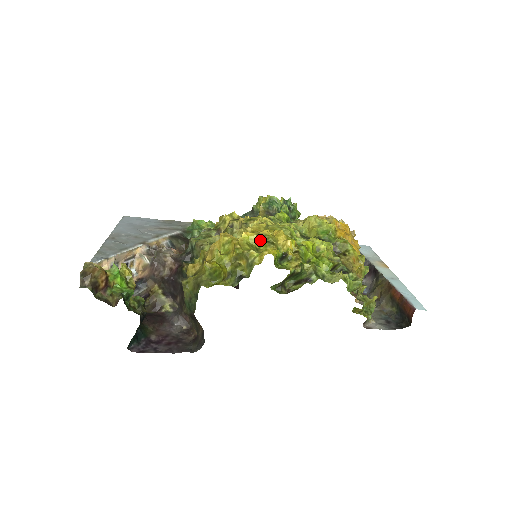
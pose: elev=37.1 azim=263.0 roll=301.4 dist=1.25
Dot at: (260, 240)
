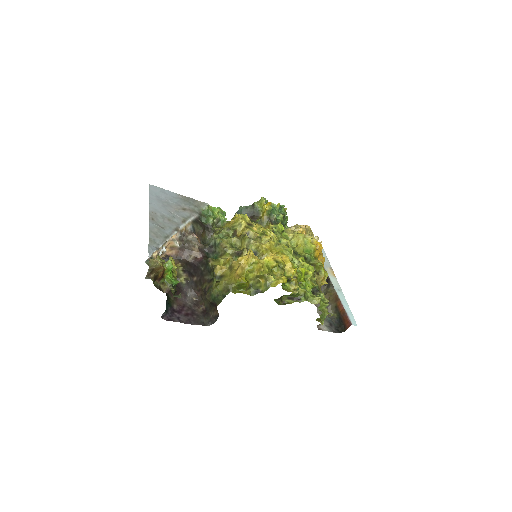
Dot at: (275, 265)
